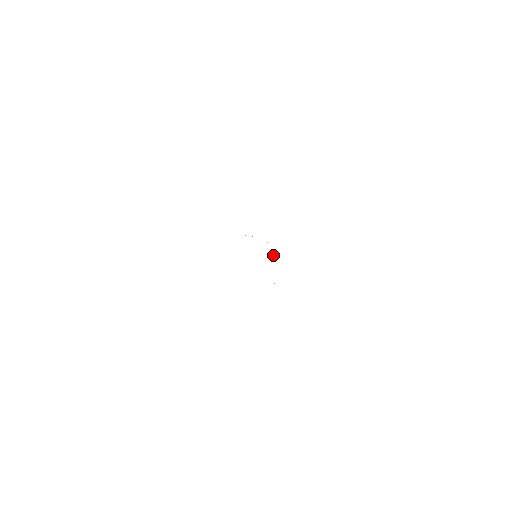
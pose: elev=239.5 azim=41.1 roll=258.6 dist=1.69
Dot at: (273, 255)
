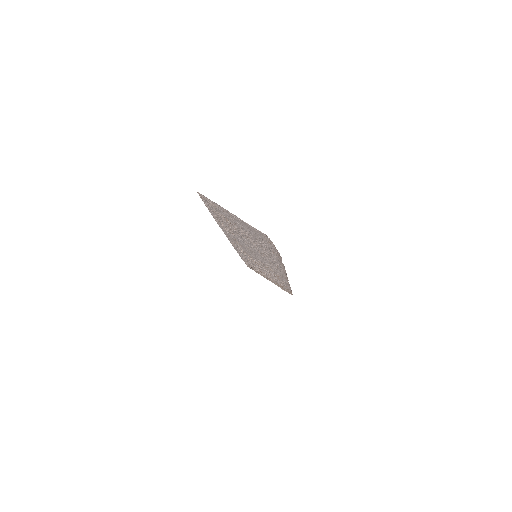
Dot at: (274, 272)
